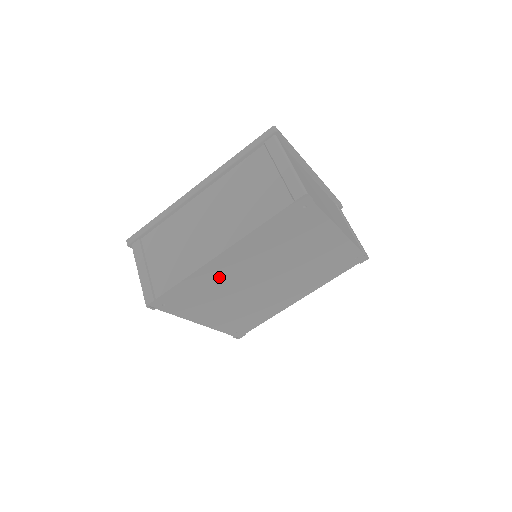
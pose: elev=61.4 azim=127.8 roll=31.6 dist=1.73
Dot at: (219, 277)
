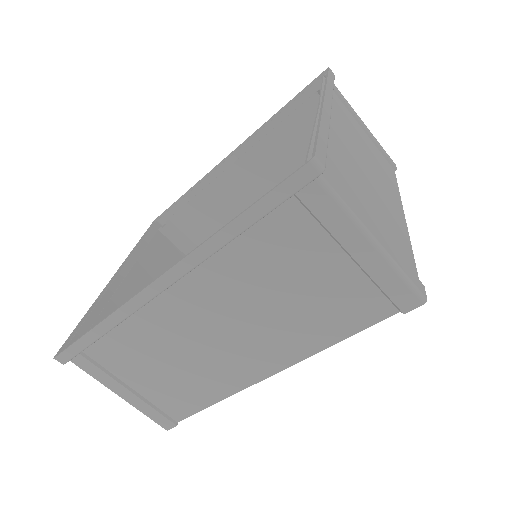
Dot at: occluded
